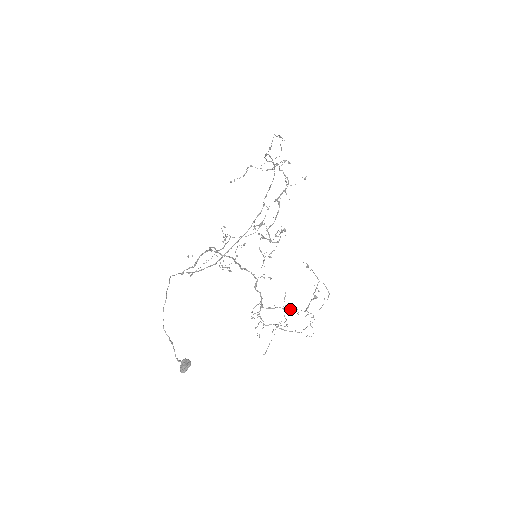
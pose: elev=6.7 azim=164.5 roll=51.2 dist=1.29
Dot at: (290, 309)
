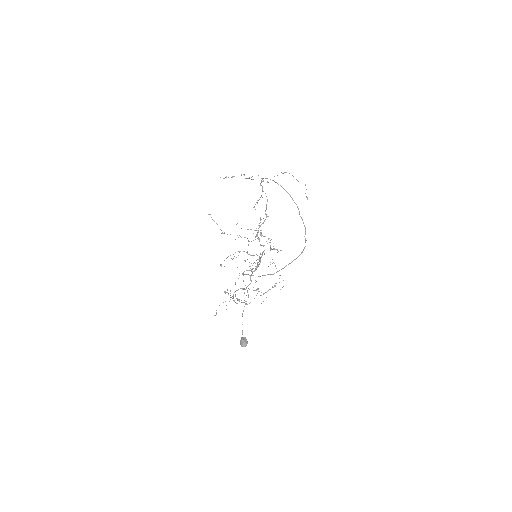
Dot at: (253, 290)
